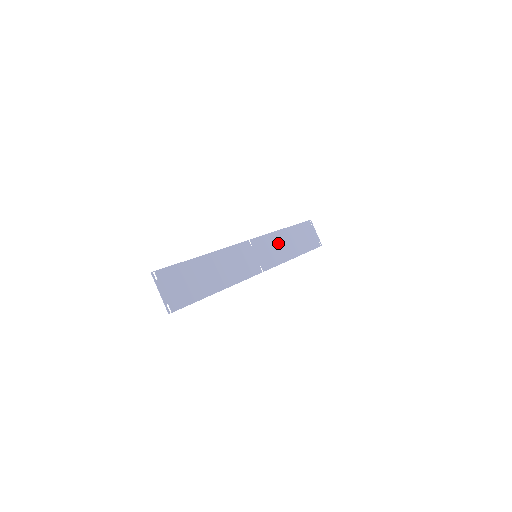
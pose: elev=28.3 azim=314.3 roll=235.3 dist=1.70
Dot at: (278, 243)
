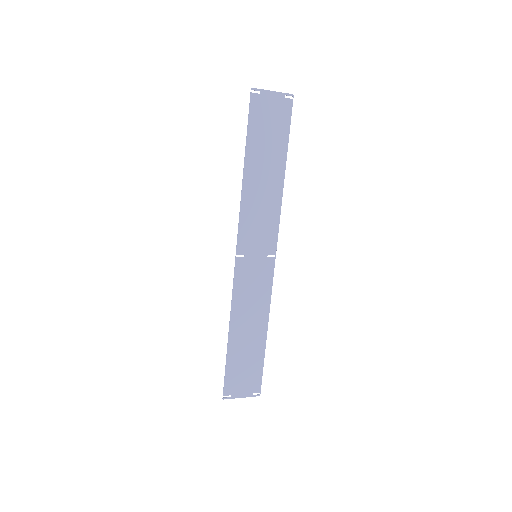
Dot at: (256, 202)
